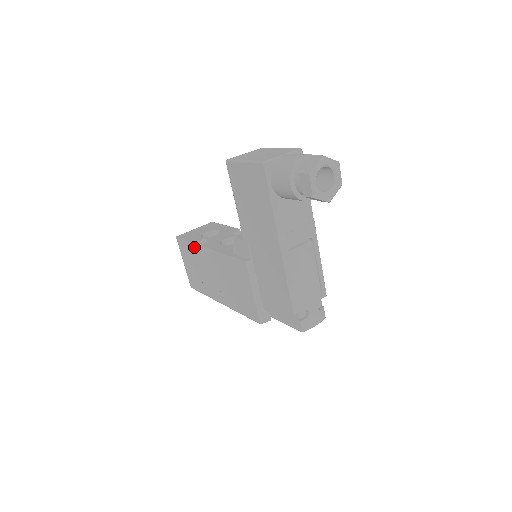
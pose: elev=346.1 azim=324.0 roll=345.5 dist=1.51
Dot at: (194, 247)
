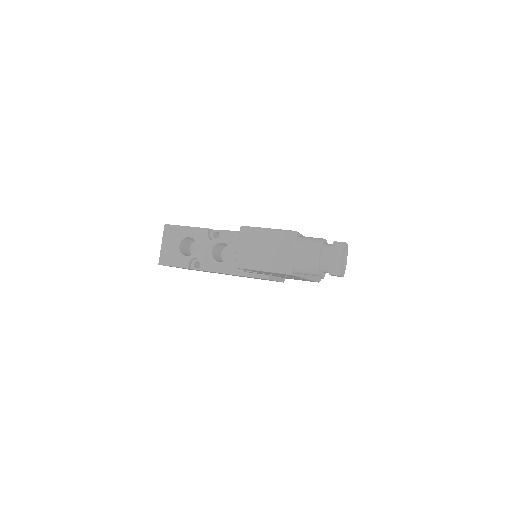
Dot at: occluded
